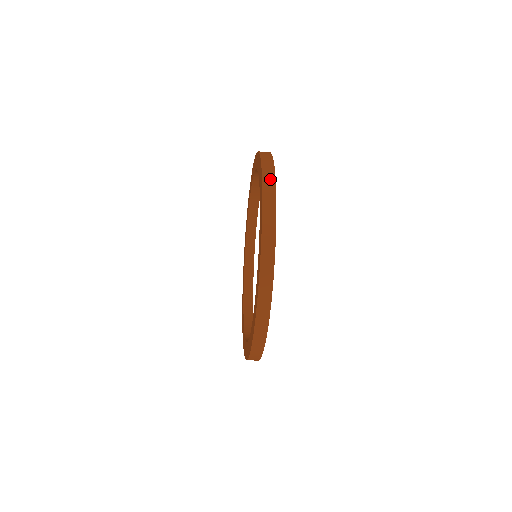
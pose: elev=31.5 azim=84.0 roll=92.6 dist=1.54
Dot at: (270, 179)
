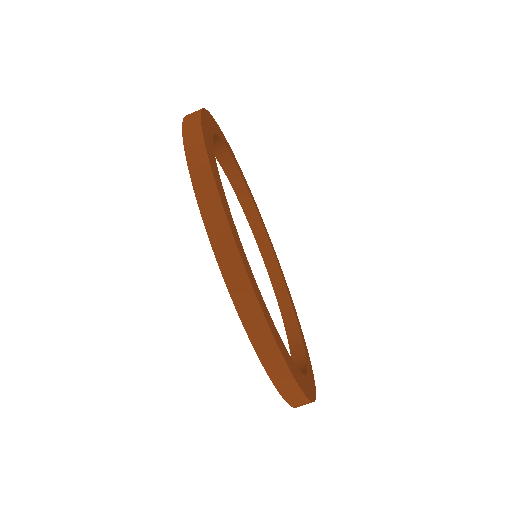
Dot at: occluded
